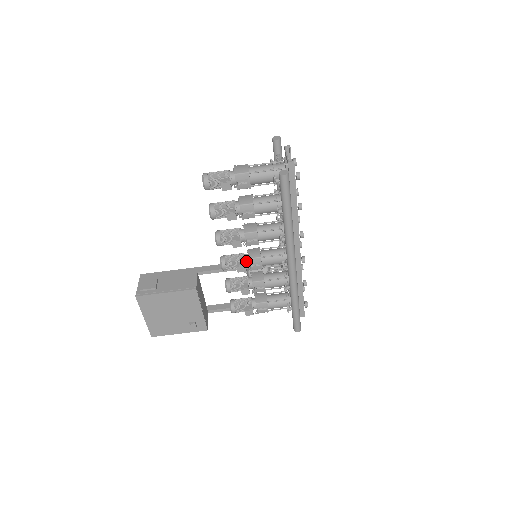
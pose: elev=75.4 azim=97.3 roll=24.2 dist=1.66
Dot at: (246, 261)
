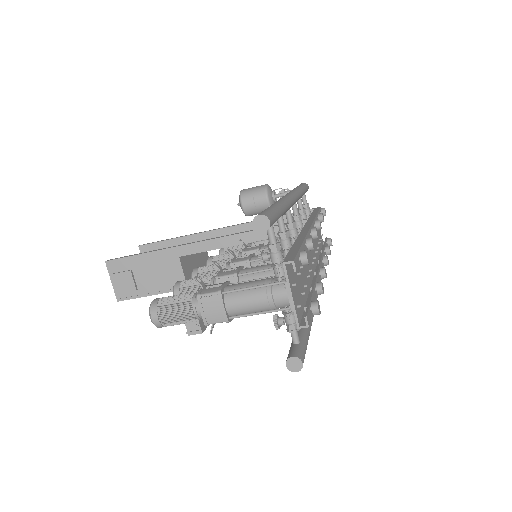
Dot at: occluded
